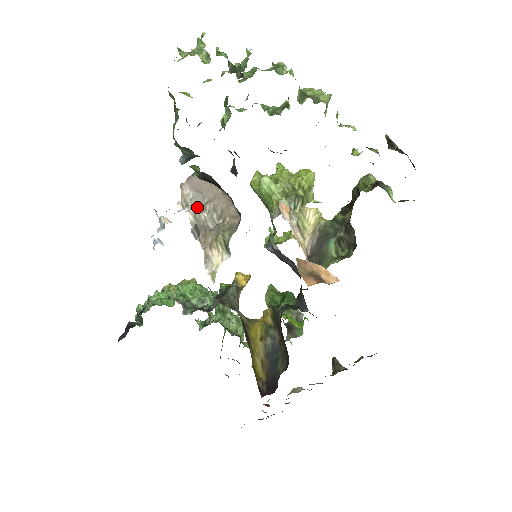
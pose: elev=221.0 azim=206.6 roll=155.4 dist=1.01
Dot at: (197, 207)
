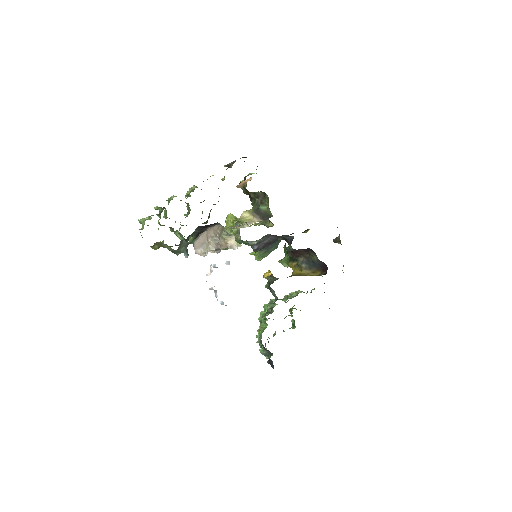
Dot at: (208, 247)
